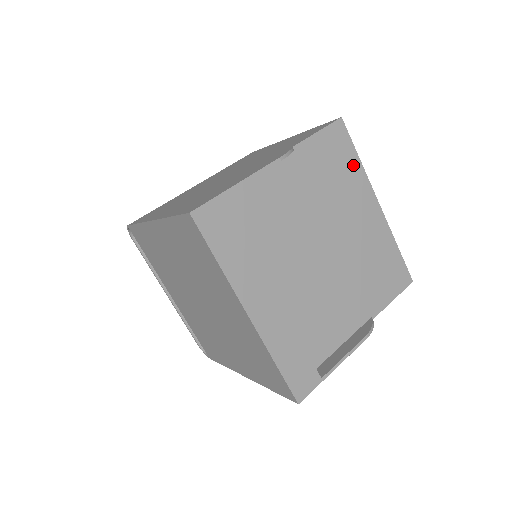
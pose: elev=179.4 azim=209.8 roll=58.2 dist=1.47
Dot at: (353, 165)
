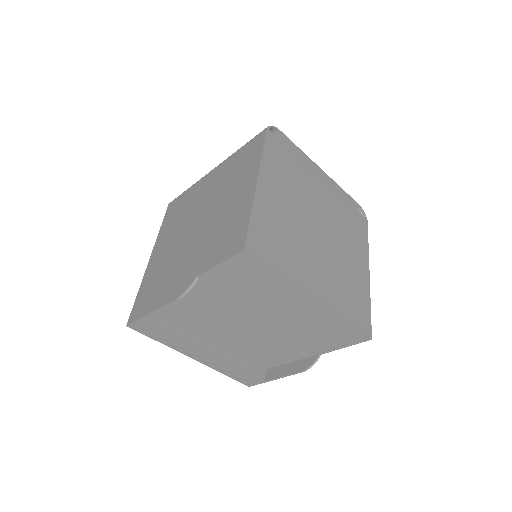
Dot at: (272, 279)
